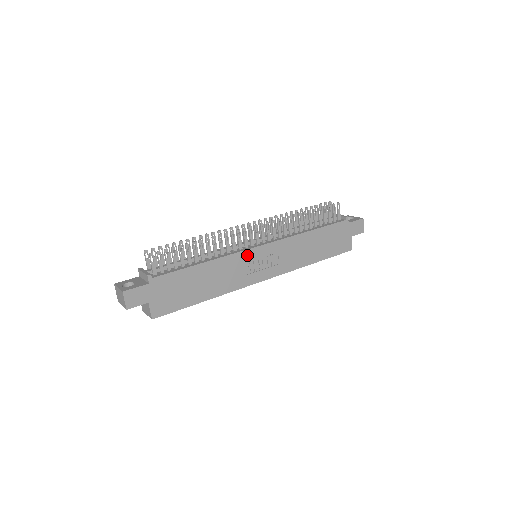
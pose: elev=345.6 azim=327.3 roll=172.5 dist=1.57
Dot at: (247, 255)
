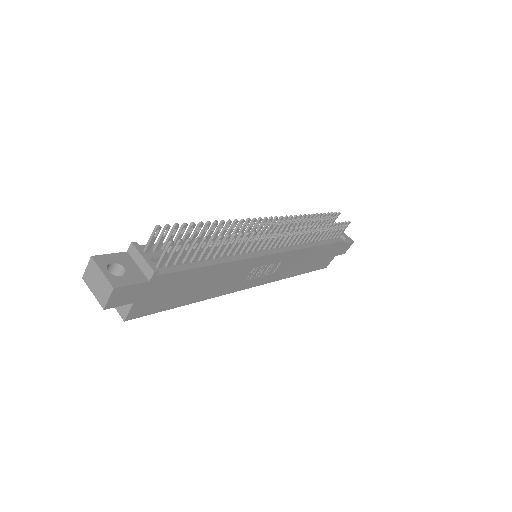
Dot at: (257, 261)
